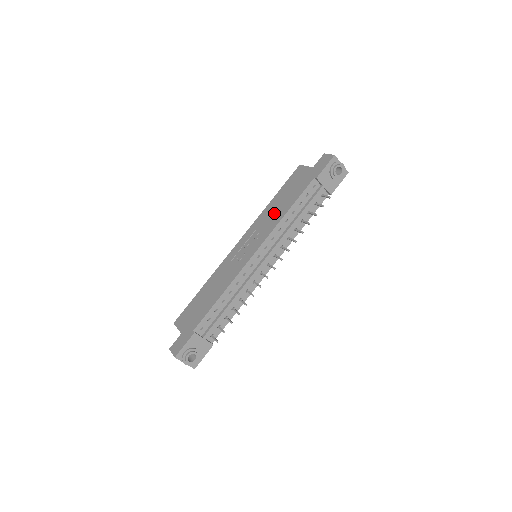
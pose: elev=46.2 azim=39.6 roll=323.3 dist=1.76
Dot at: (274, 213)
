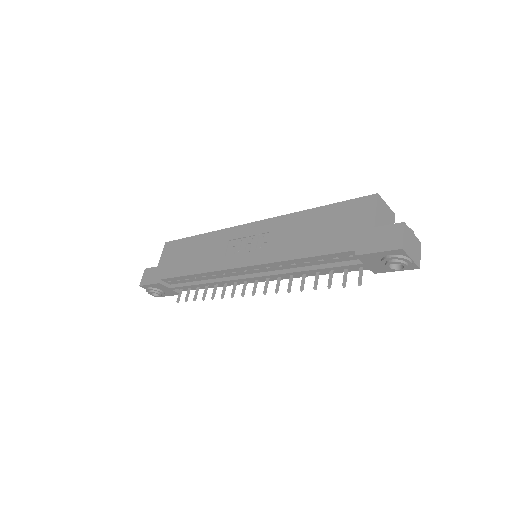
Dot at: (293, 238)
